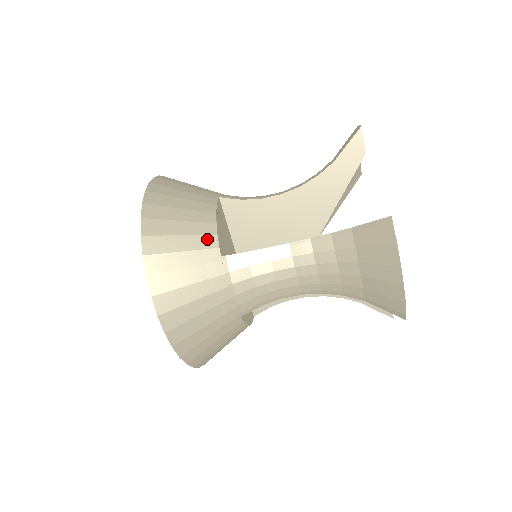
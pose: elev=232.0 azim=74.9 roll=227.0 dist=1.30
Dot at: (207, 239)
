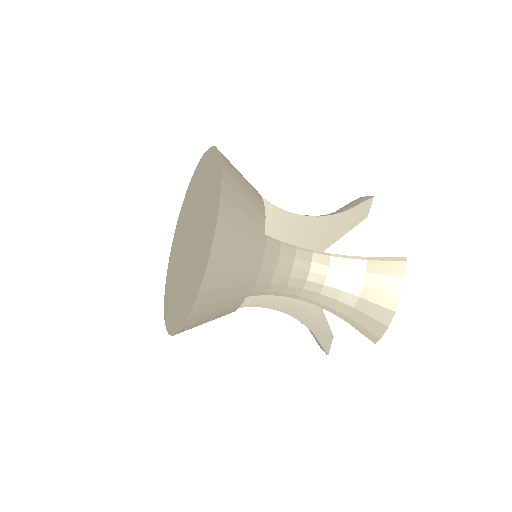
Dot at: (259, 214)
